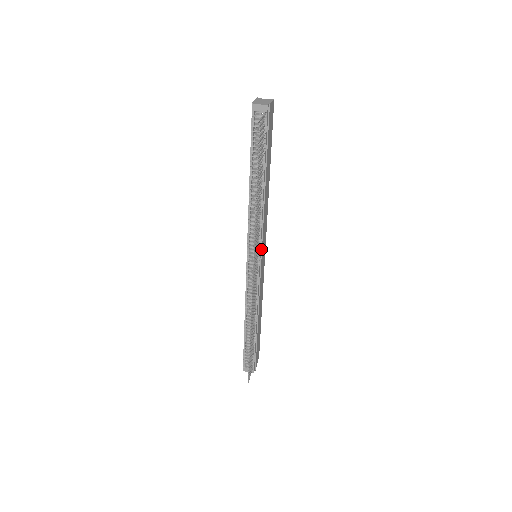
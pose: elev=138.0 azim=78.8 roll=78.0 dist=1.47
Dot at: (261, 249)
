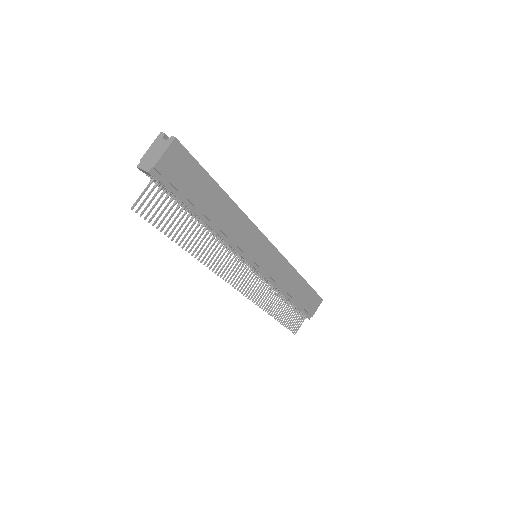
Dot at: (250, 259)
